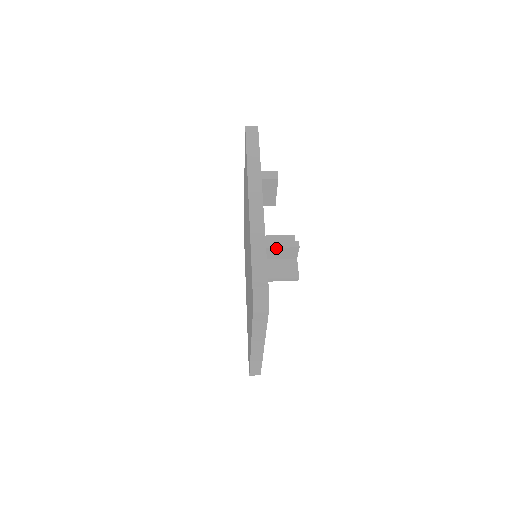
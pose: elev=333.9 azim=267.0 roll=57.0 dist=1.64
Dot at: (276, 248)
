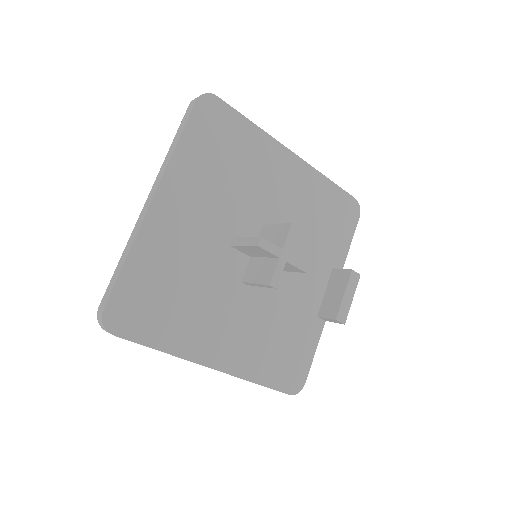
Dot at: (274, 226)
